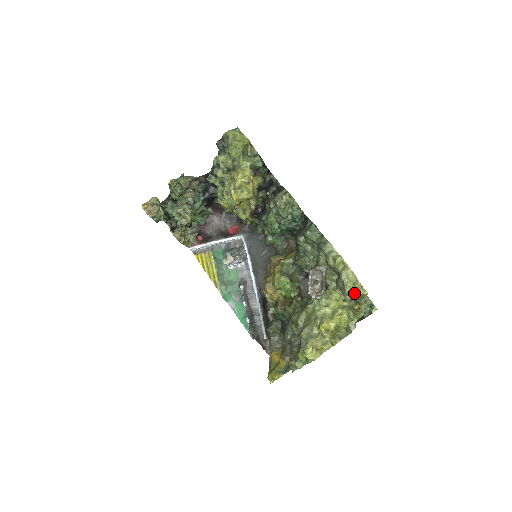
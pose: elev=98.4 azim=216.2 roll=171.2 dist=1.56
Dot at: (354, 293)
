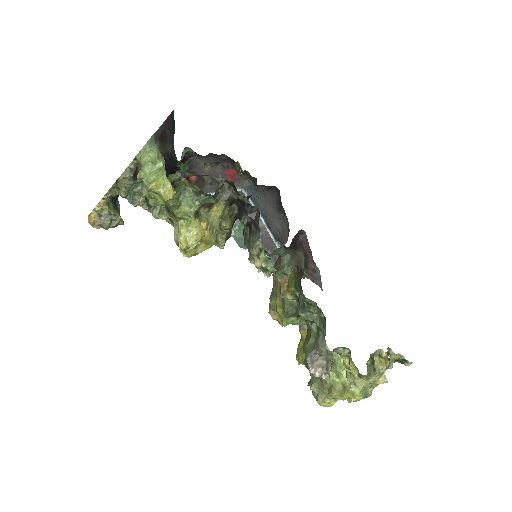
Dot at: (369, 382)
